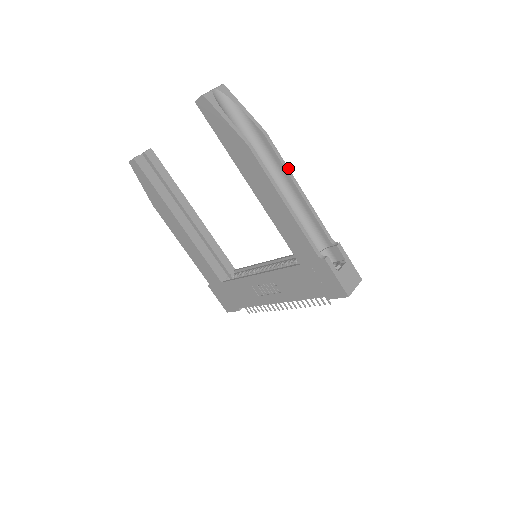
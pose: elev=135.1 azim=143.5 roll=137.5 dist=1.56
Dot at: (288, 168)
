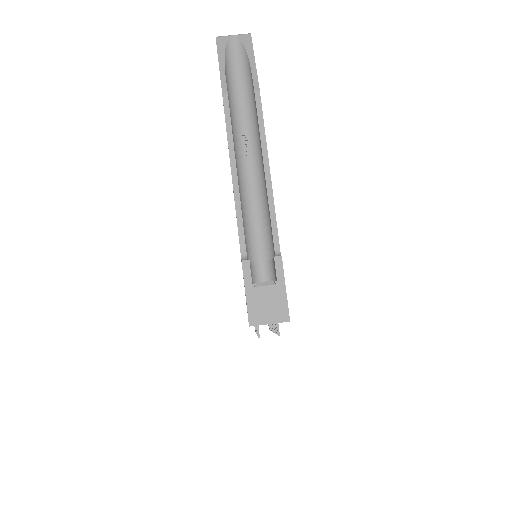
Dot at: occluded
